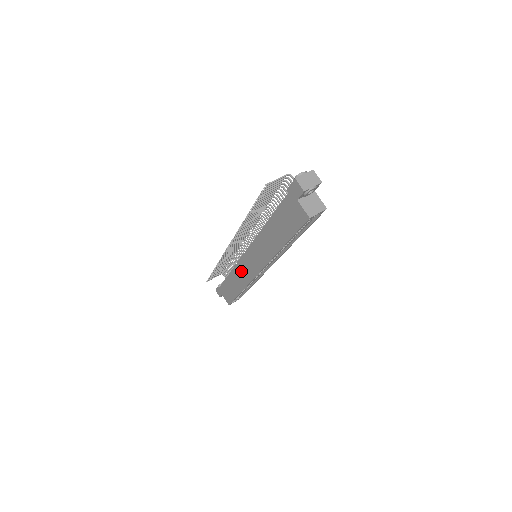
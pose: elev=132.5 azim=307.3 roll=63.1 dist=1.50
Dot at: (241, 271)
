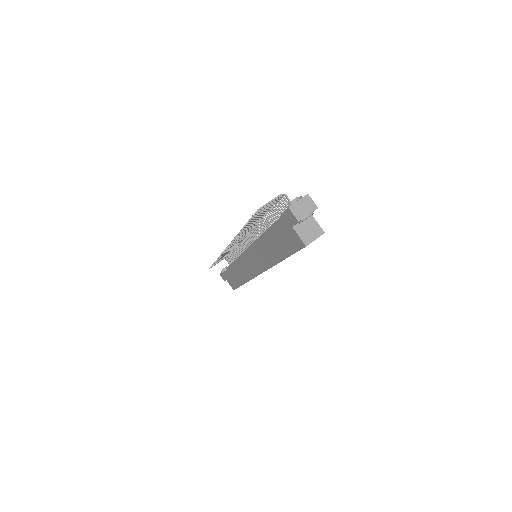
Dot at: (242, 267)
